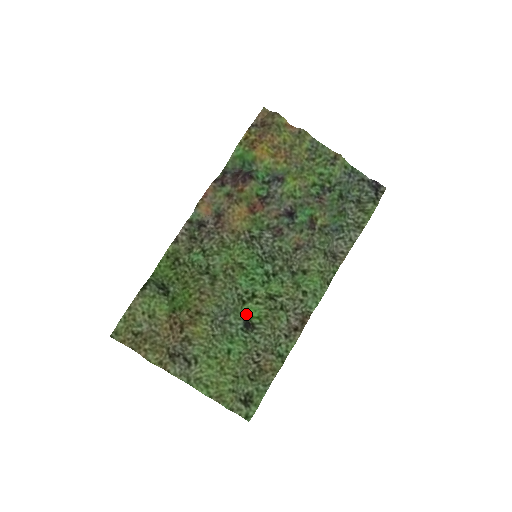
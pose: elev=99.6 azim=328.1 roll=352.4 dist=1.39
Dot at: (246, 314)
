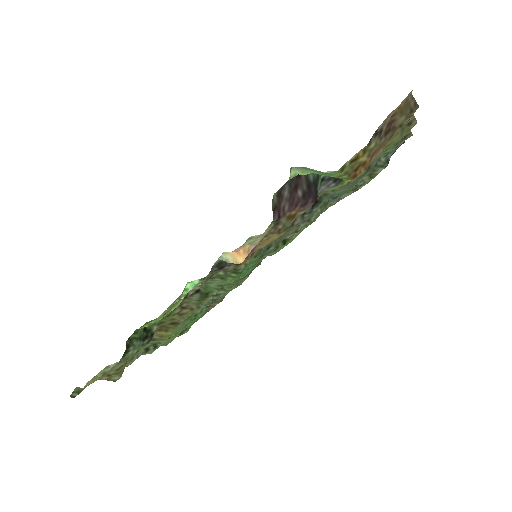
Dot at: occluded
